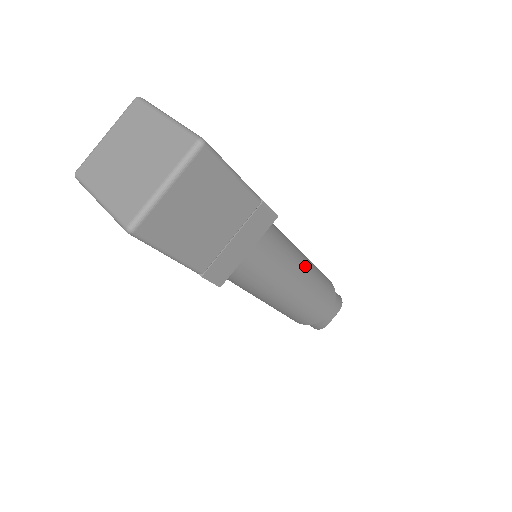
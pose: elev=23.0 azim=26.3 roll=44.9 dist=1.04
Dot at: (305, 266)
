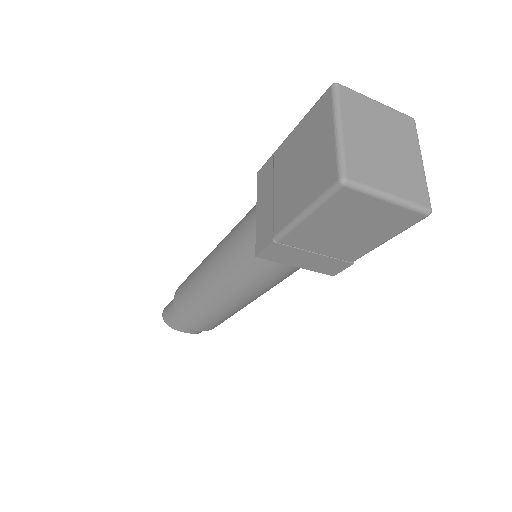
Dot at: occluded
